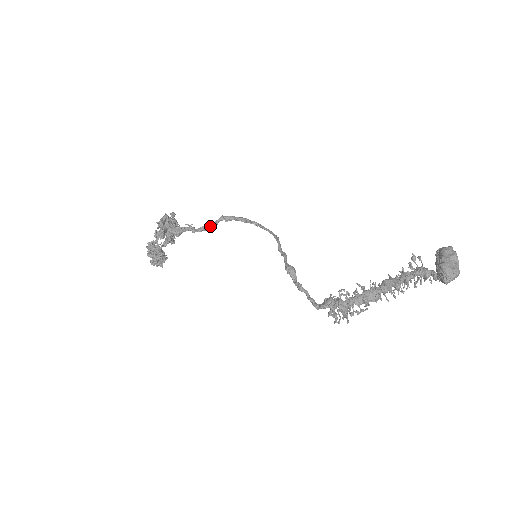
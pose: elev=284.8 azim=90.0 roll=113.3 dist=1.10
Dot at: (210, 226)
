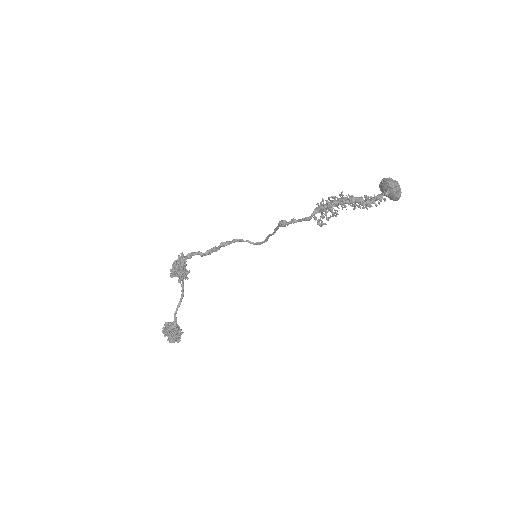
Dot at: (214, 248)
